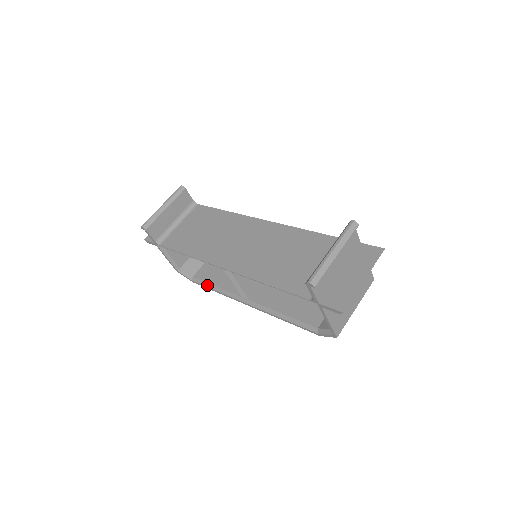
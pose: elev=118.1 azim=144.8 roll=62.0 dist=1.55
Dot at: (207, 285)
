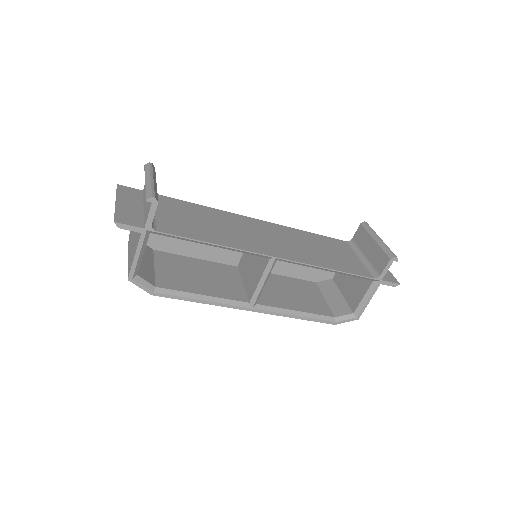
Dot at: (186, 295)
